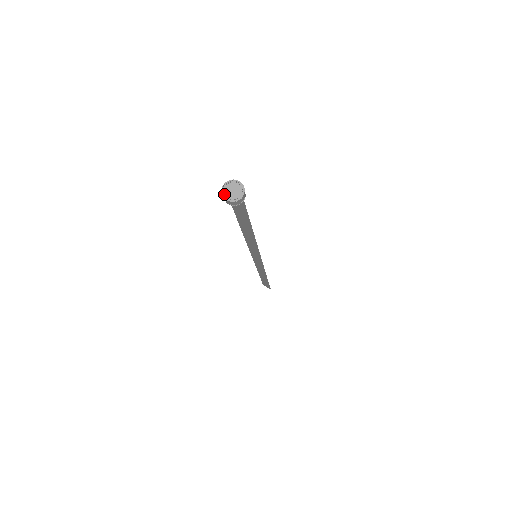
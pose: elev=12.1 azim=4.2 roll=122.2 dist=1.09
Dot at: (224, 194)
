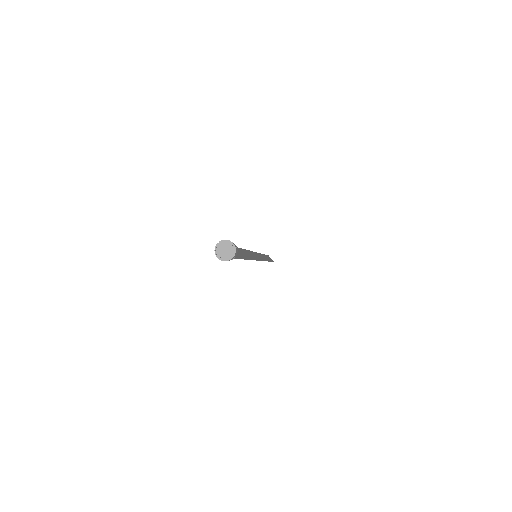
Dot at: (216, 251)
